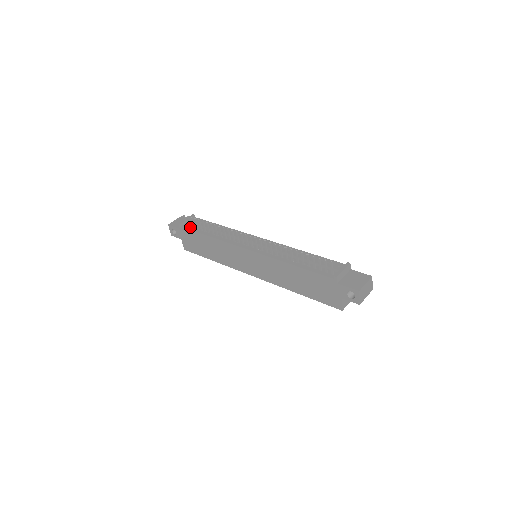
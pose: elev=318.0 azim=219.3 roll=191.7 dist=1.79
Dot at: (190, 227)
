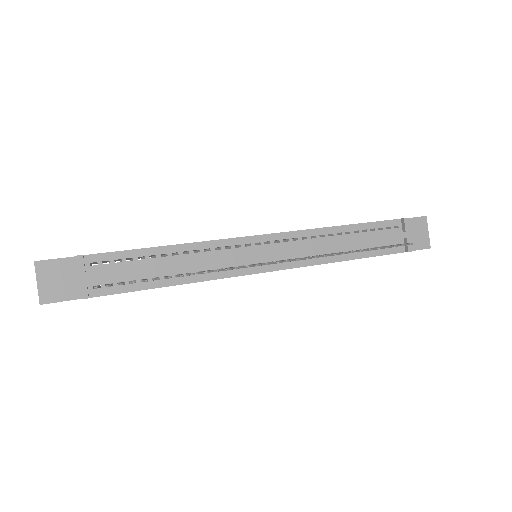
Dot at: (112, 288)
